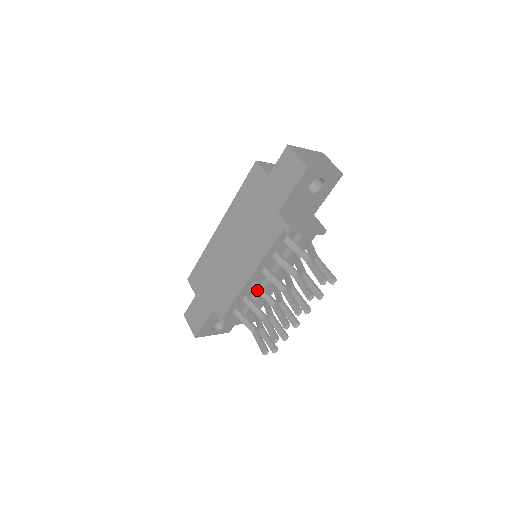
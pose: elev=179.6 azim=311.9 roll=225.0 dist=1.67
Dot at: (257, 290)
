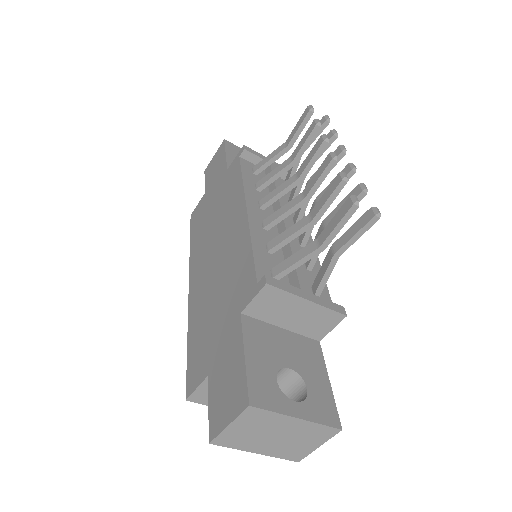
Dot at: (272, 220)
